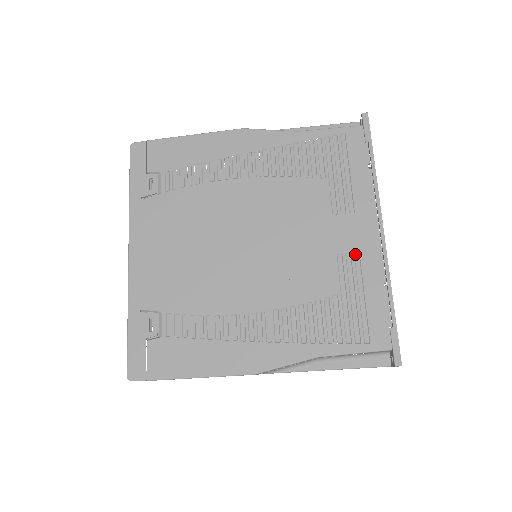
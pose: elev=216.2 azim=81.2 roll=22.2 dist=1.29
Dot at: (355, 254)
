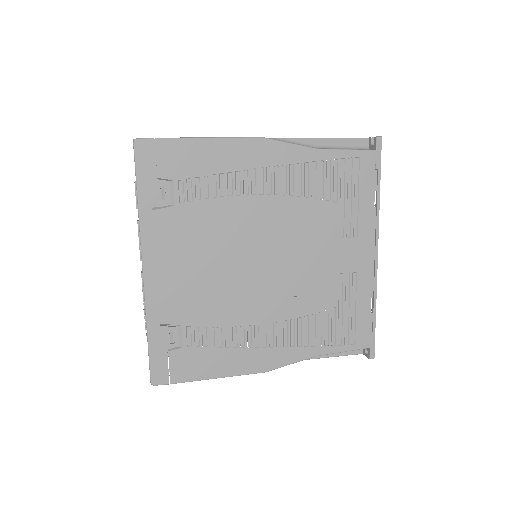
Dot at: (353, 274)
